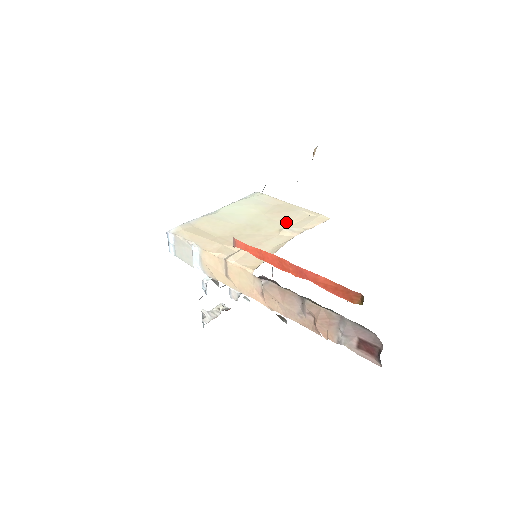
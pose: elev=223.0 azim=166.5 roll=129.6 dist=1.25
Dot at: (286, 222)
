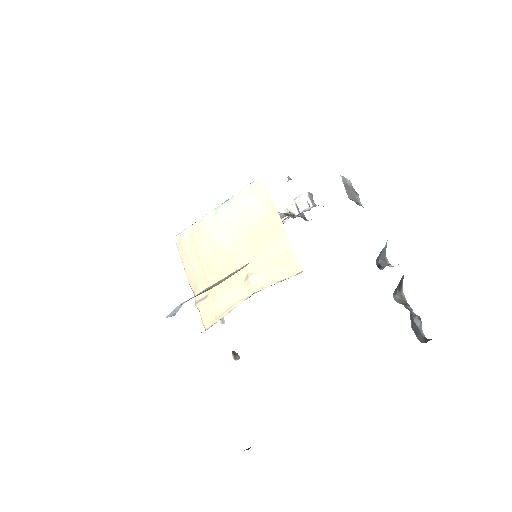
Dot at: (259, 262)
